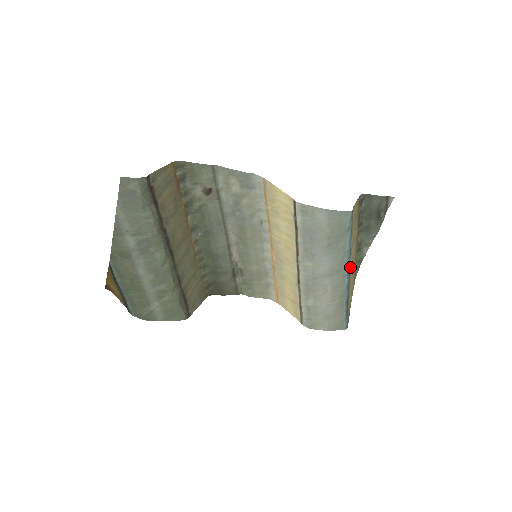
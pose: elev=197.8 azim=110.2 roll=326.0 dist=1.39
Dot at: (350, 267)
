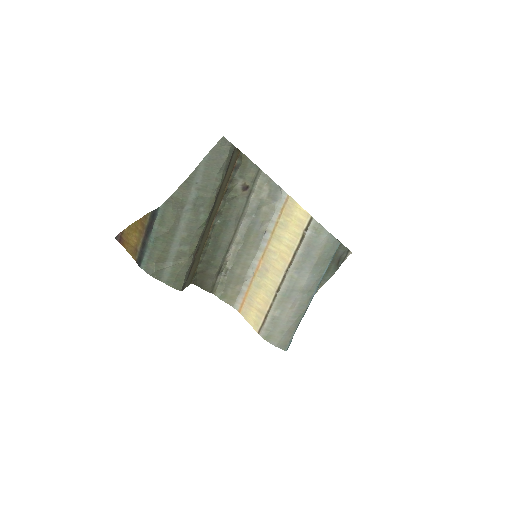
Dot at: occluded
